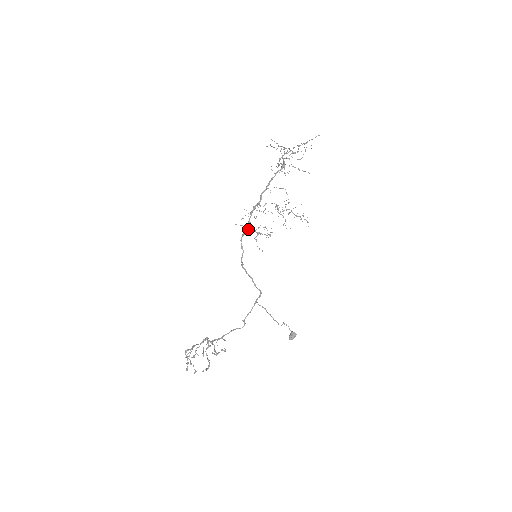
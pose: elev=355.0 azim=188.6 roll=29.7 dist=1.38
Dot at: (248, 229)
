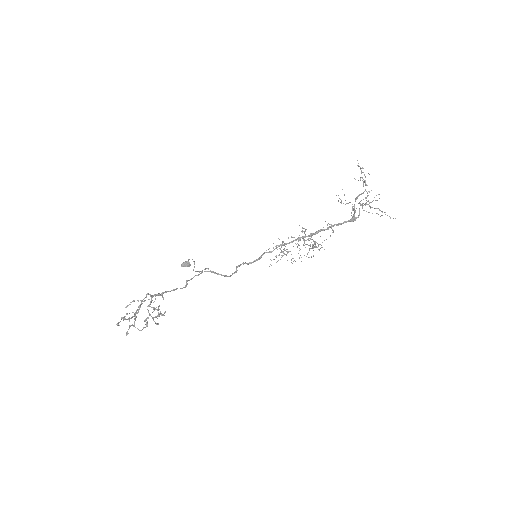
Dot at: (281, 247)
